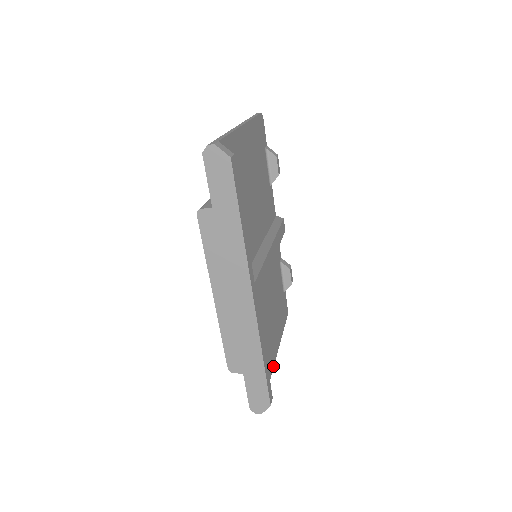
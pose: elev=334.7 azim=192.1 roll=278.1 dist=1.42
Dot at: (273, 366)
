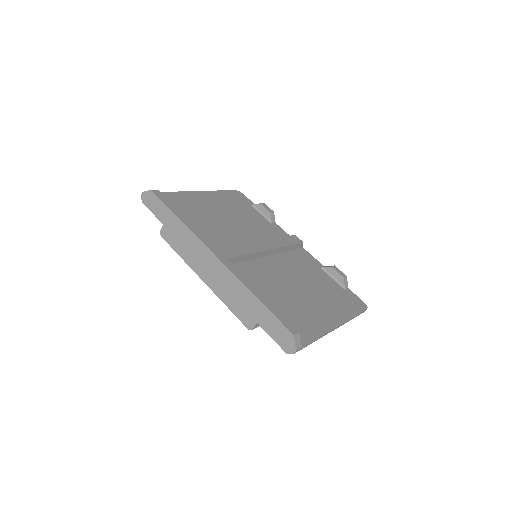
Dot at: (329, 330)
